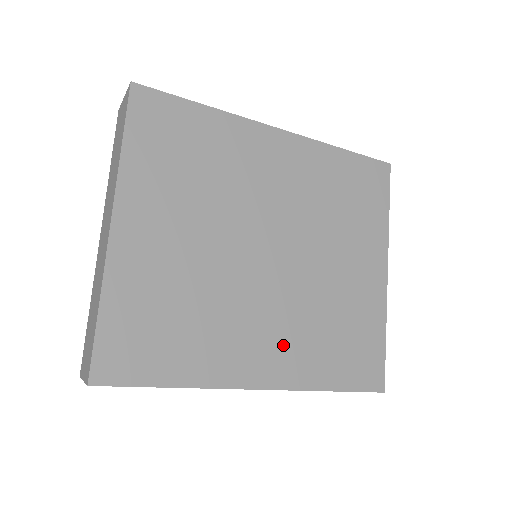
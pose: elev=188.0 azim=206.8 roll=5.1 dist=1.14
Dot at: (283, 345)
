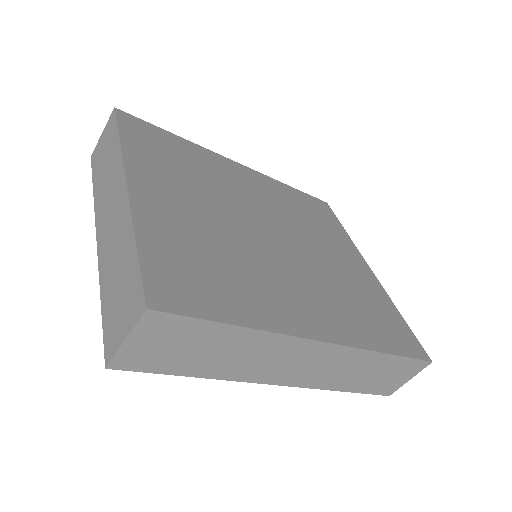
Dot at: (324, 306)
